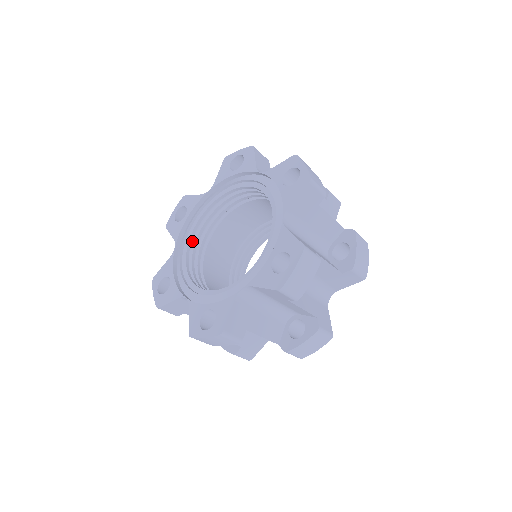
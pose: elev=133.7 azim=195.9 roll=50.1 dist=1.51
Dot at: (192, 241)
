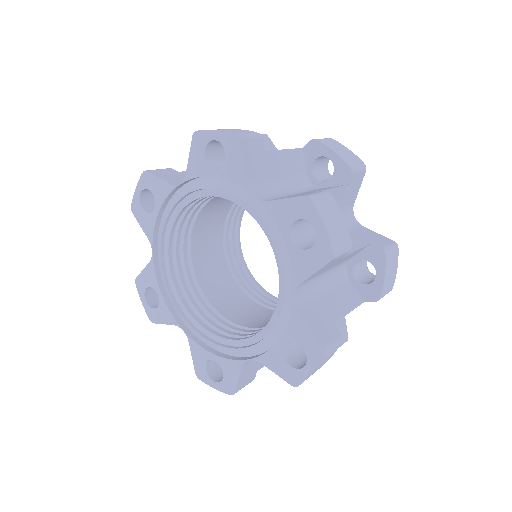
Dot at: occluded
